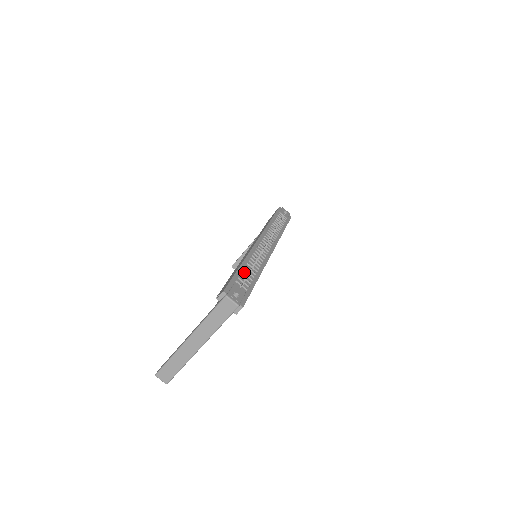
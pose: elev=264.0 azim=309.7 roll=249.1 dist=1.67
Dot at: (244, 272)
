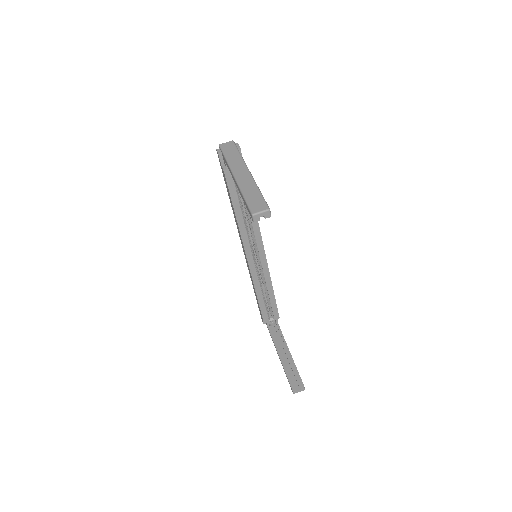
Dot at: occluded
